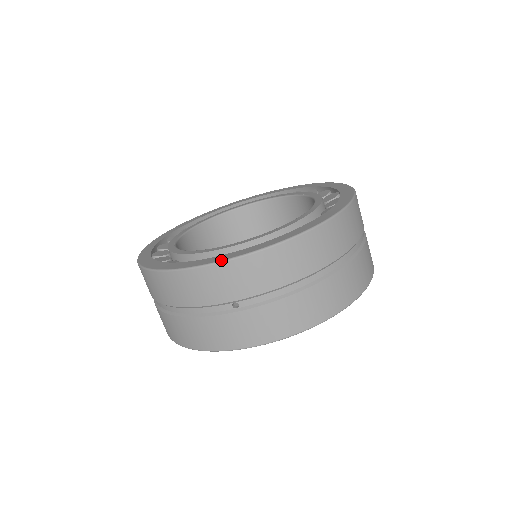
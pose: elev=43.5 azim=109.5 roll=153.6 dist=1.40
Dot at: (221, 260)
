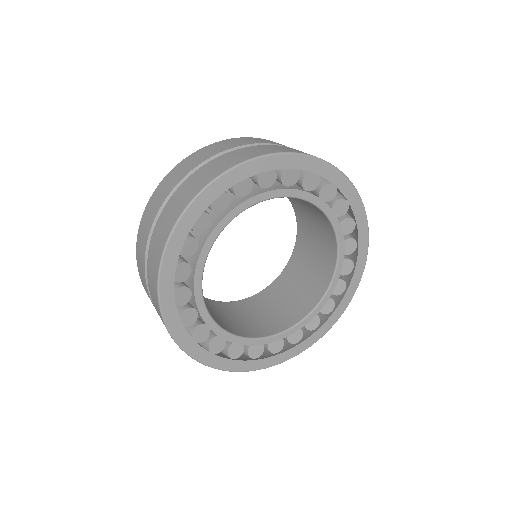
Dot at: occluded
